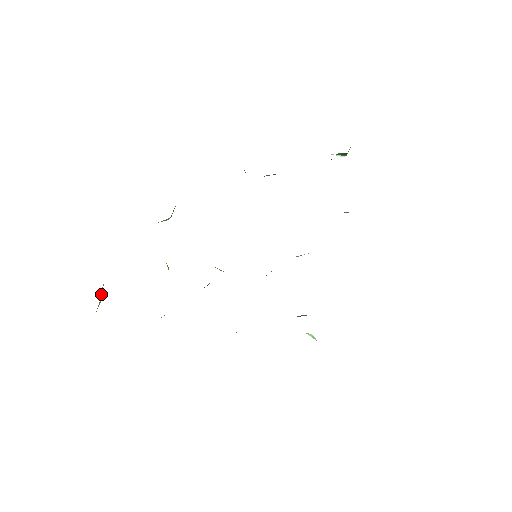
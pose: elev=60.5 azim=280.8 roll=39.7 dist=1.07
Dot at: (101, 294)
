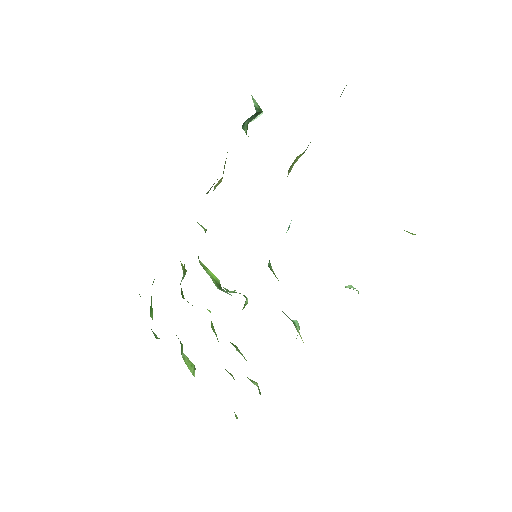
Dot at: (187, 363)
